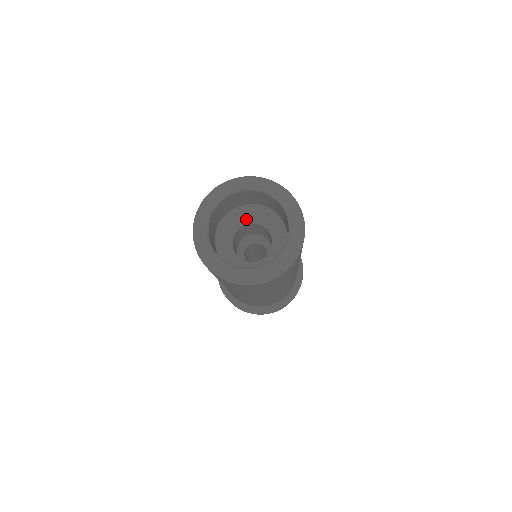
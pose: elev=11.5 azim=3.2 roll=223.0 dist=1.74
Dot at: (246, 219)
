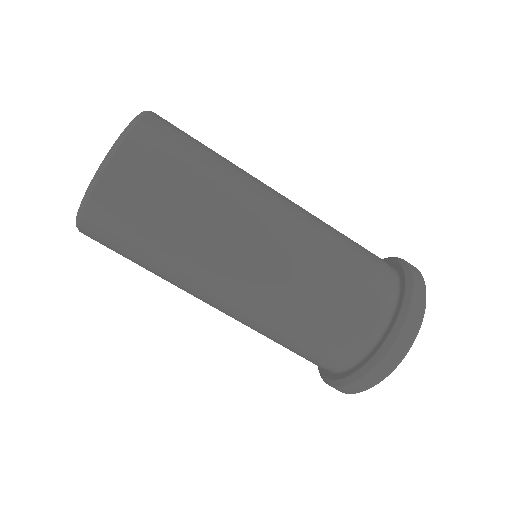
Dot at: occluded
